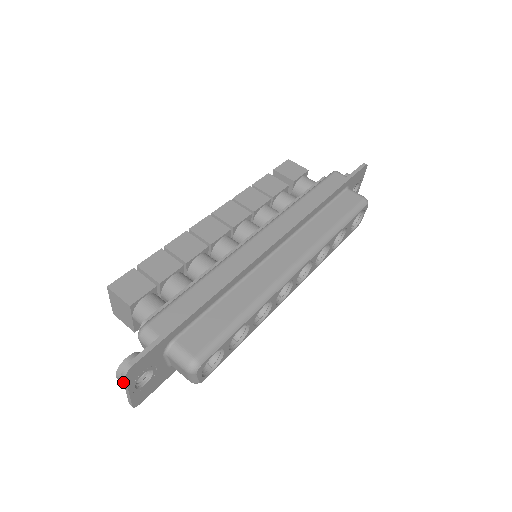
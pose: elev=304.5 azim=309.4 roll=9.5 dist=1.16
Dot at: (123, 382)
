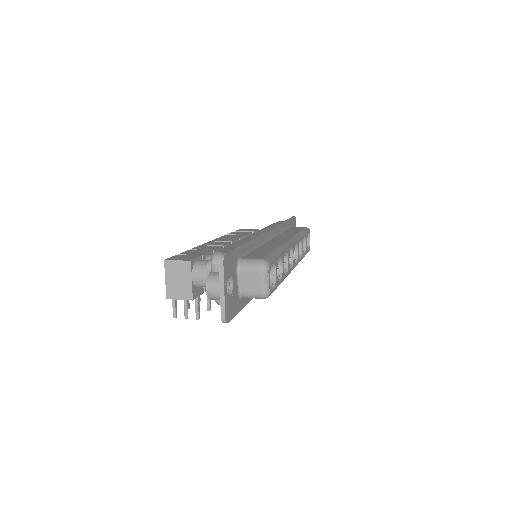
Dot at: (219, 276)
